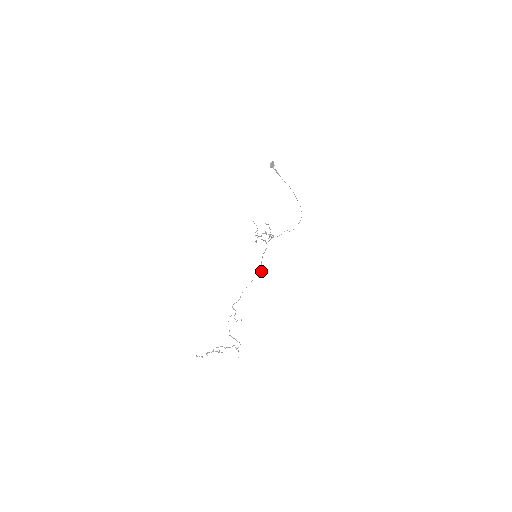
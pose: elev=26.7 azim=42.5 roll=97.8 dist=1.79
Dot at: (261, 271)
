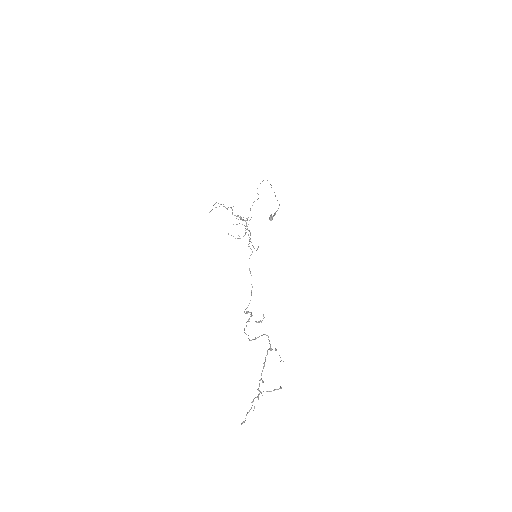
Dot at: occluded
